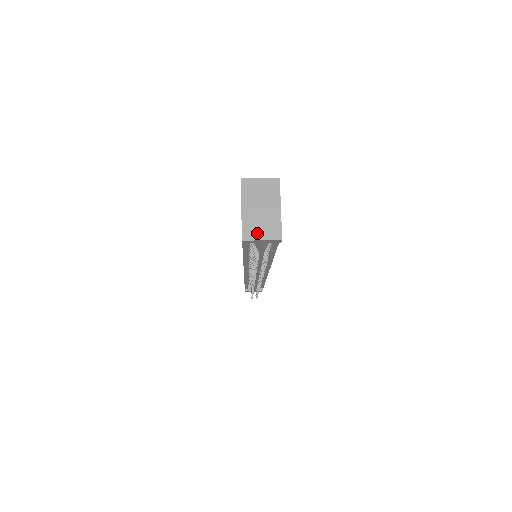
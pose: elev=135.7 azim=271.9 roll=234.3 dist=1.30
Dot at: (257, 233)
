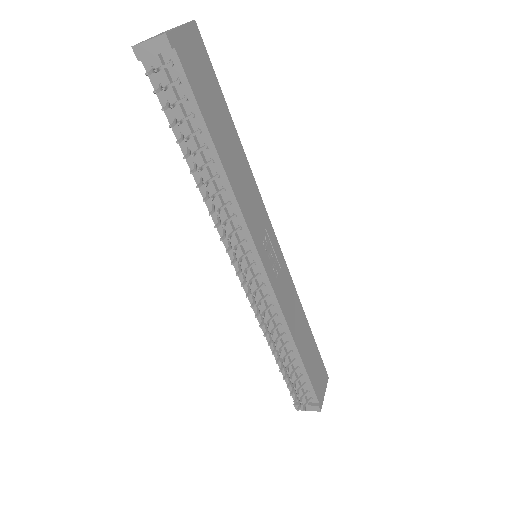
Dot at: (148, 40)
